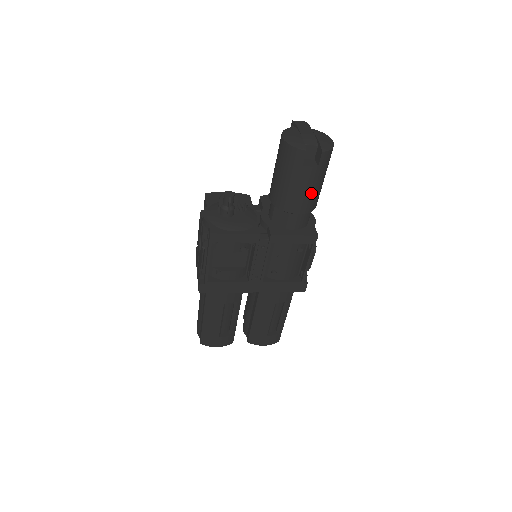
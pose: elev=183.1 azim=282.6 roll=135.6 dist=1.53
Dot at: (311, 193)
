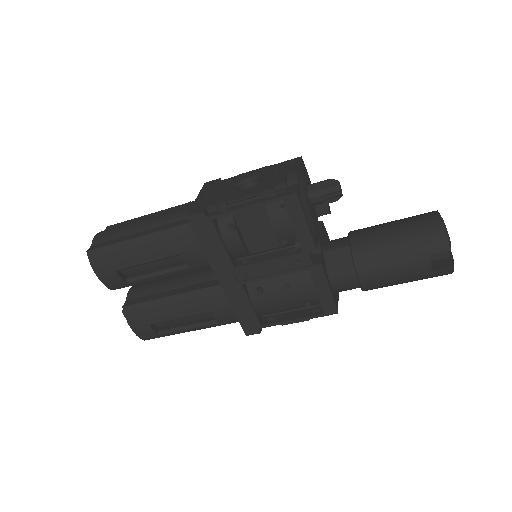
Dot at: (392, 279)
